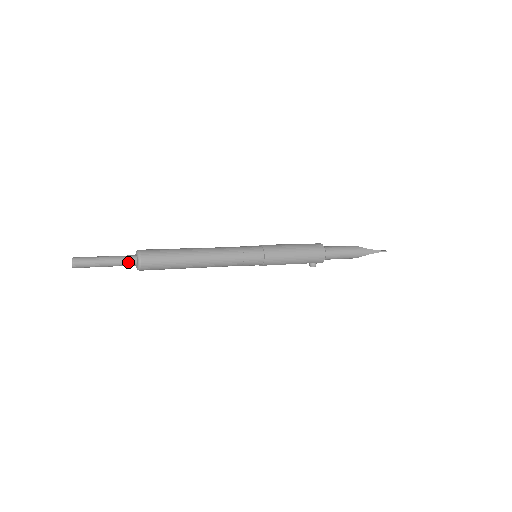
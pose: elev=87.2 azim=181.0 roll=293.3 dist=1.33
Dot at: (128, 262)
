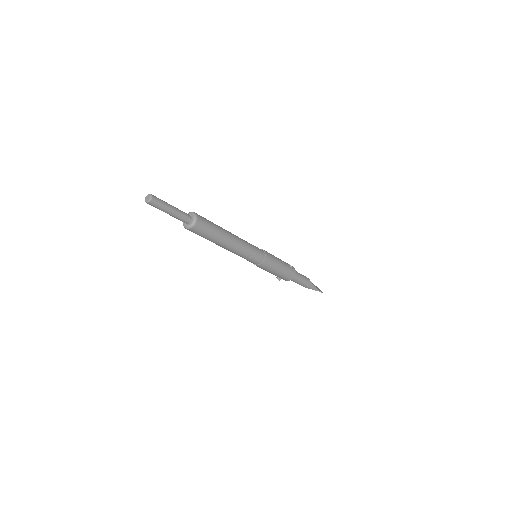
Dot at: (184, 220)
